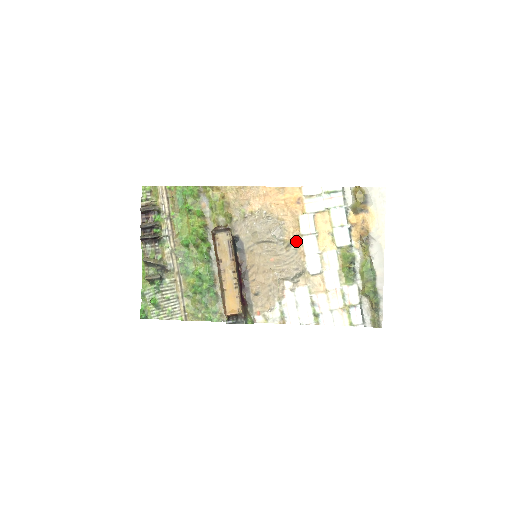
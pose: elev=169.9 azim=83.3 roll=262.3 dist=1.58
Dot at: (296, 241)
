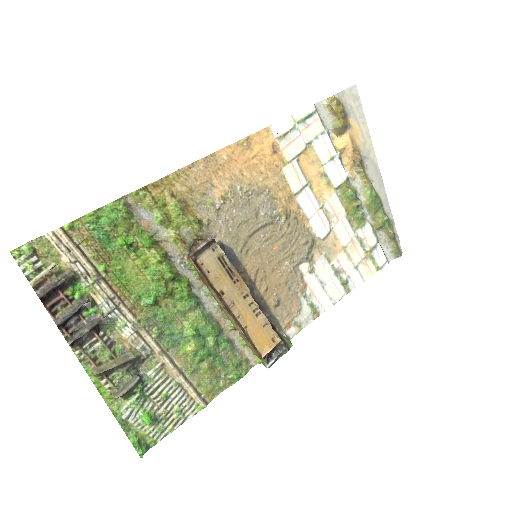
Dot at: (291, 207)
